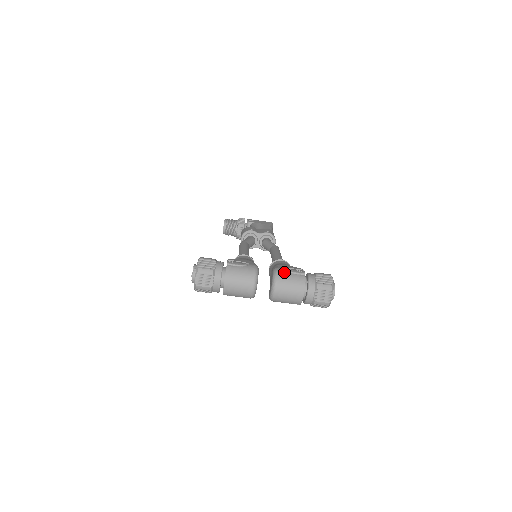
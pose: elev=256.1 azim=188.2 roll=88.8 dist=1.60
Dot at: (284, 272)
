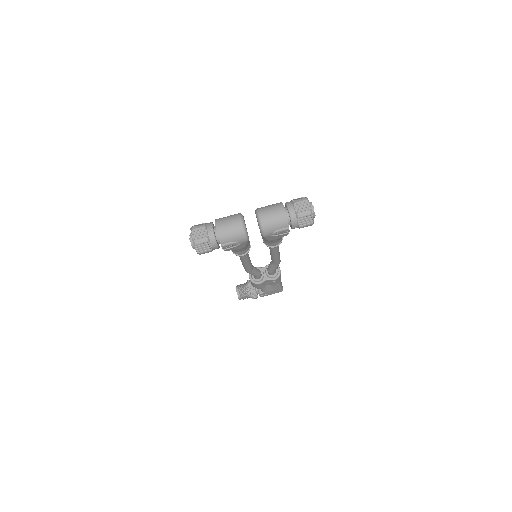
Dot at: (263, 207)
